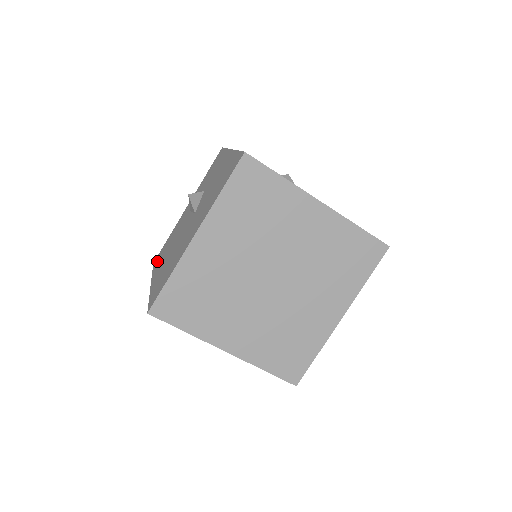
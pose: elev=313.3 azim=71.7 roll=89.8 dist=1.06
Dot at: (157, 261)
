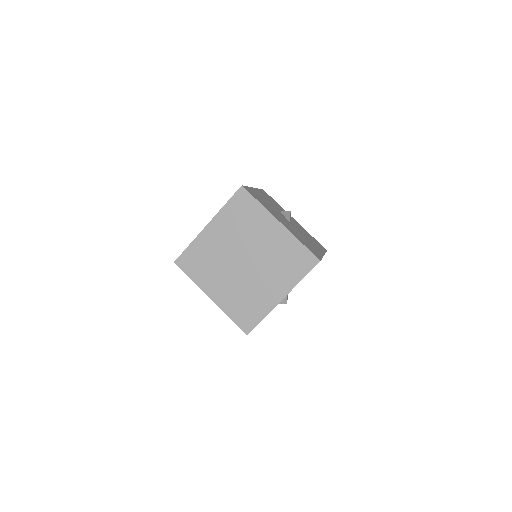
Dot at: occluded
